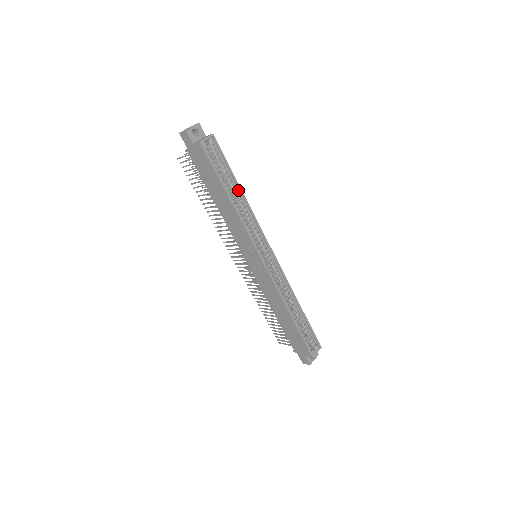
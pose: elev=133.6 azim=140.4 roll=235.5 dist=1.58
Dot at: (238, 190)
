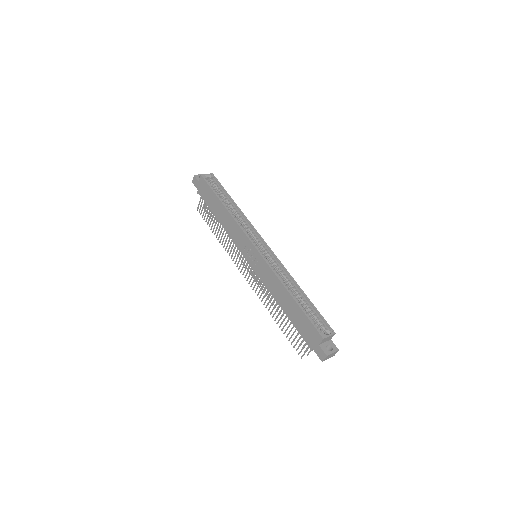
Dot at: (233, 204)
